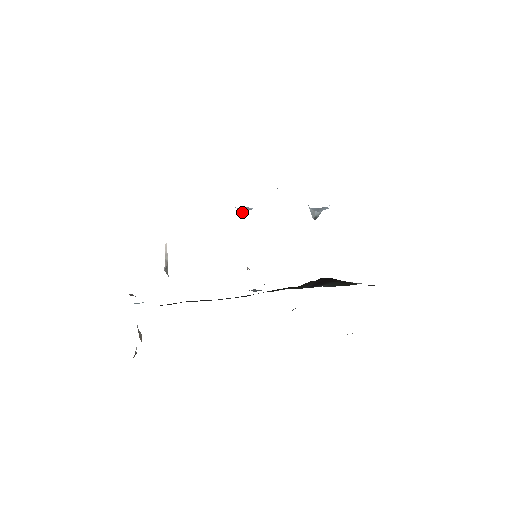
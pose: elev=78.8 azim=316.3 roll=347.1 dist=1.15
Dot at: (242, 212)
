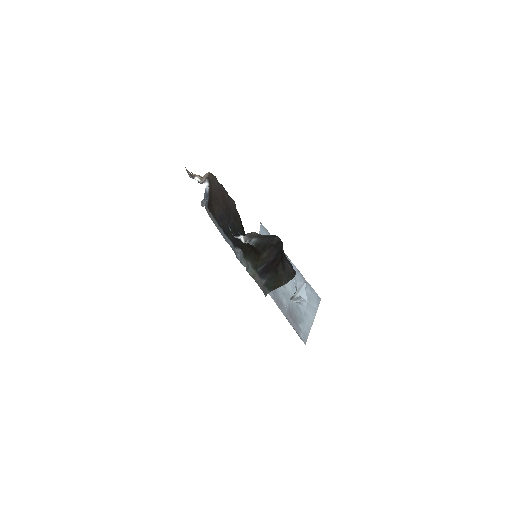
Dot at: occluded
